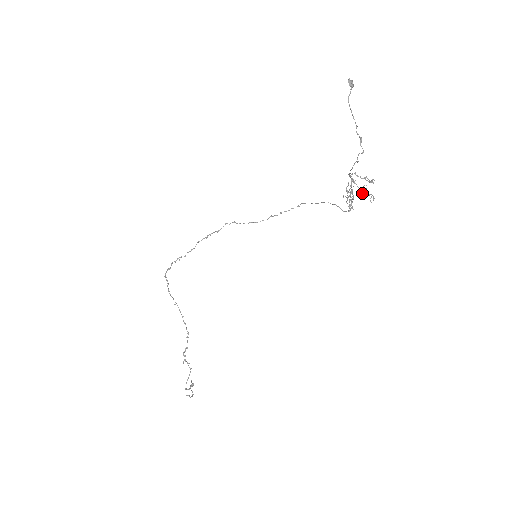
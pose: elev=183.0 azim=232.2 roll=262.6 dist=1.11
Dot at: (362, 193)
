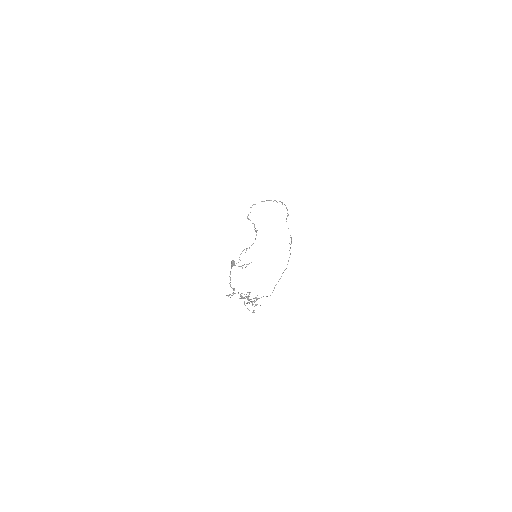
Dot at: (245, 305)
